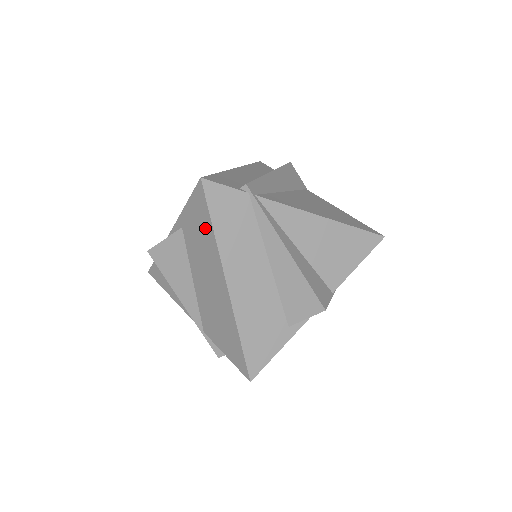
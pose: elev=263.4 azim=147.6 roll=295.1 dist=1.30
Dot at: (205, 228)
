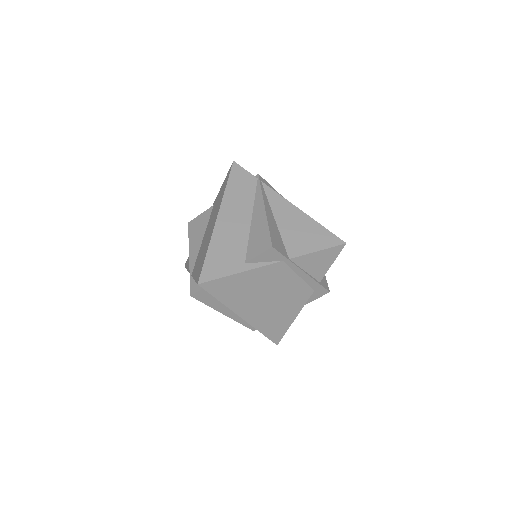
Dot at: (223, 190)
